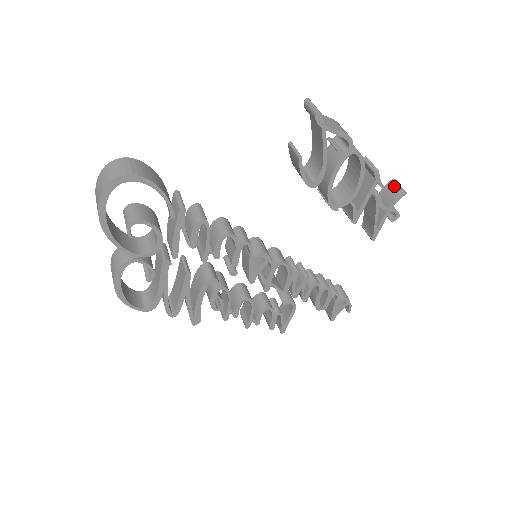
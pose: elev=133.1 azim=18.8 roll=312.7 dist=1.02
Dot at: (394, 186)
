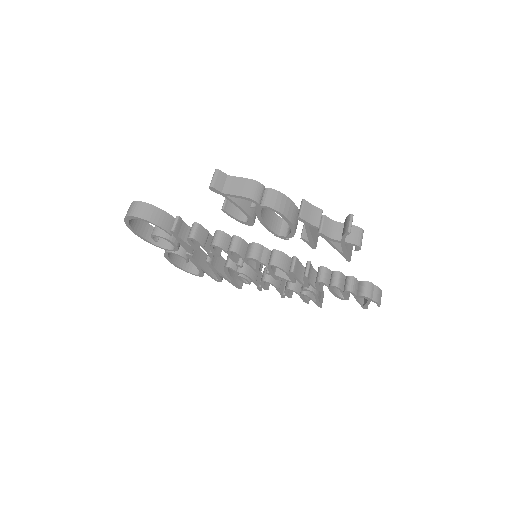
Dot at: (347, 222)
